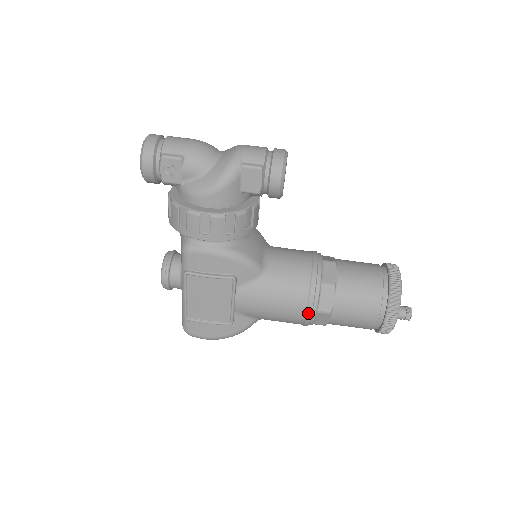
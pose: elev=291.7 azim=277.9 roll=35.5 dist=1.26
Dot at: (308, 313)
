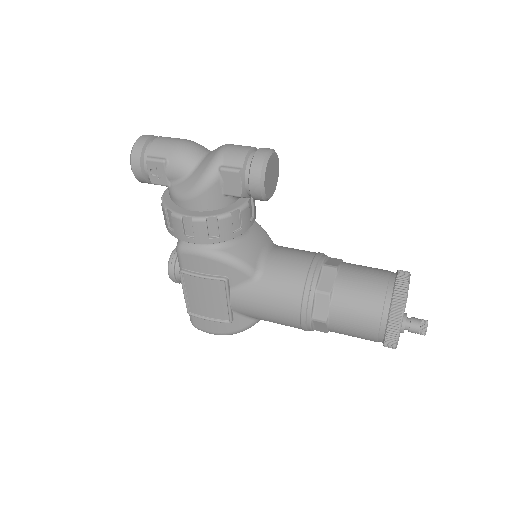
Dot at: (302, 320)
